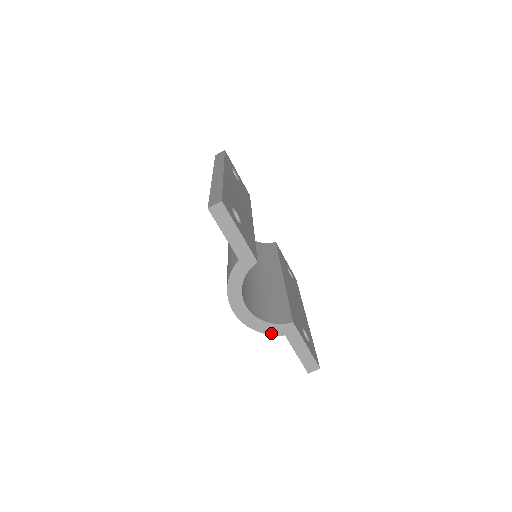
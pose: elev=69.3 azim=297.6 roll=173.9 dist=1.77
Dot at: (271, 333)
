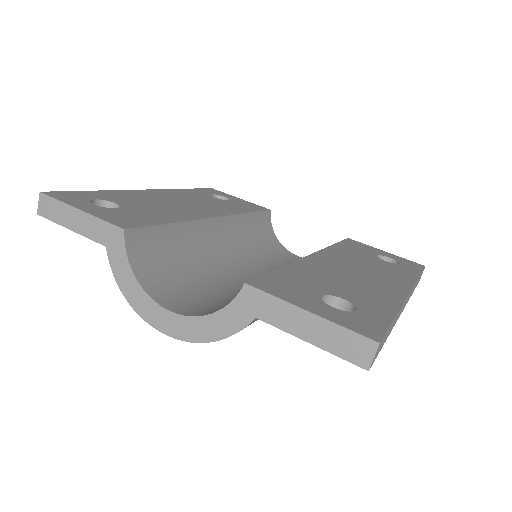
Dot at: (233, 329)
